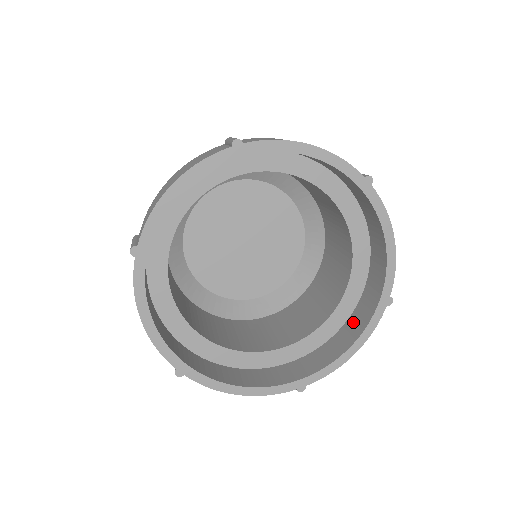
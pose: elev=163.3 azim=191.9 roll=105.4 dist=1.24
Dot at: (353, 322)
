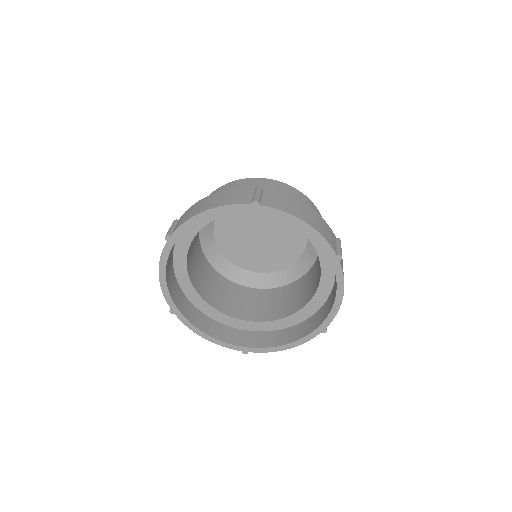
Dot at: (299, 328)
